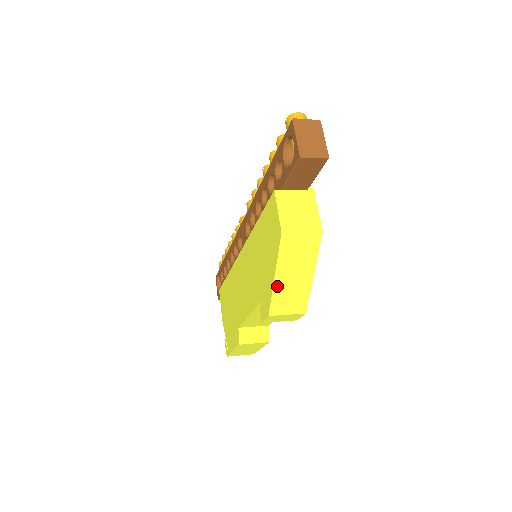
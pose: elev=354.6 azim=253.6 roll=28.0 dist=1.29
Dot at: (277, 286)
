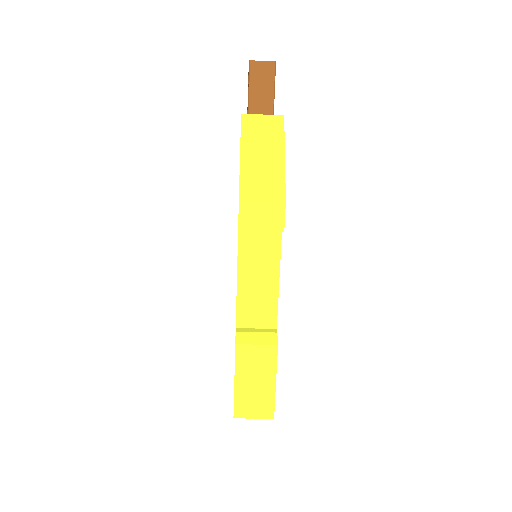
Dot at: (244, 166)
